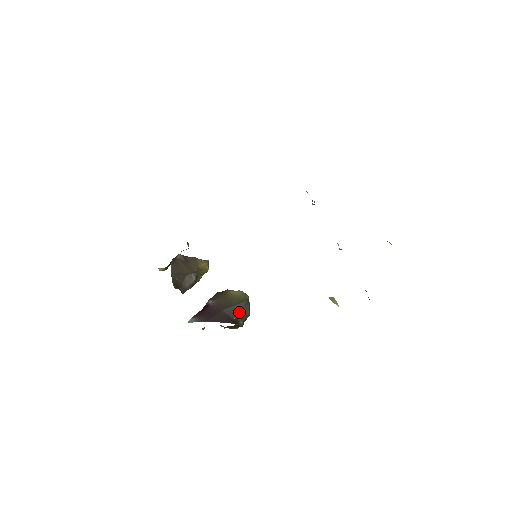
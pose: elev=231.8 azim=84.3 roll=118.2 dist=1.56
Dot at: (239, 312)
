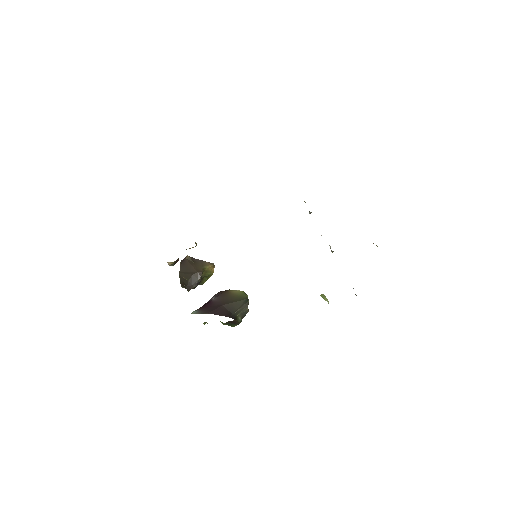
Dot at: (238, 308)
